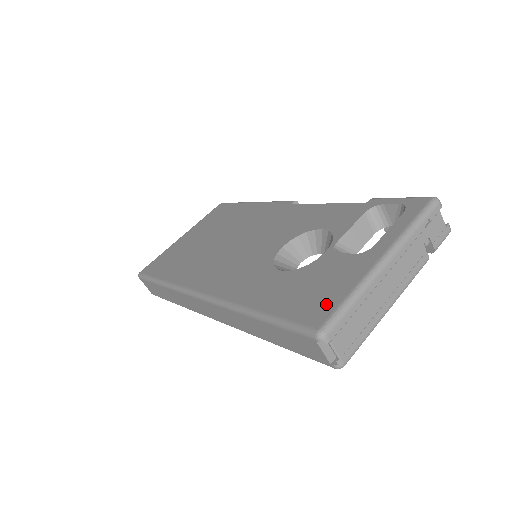
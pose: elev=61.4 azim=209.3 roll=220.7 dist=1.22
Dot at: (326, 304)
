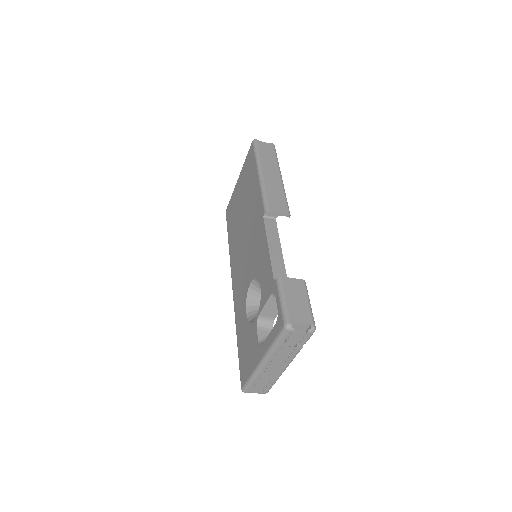
Dot at: (245, 373)
